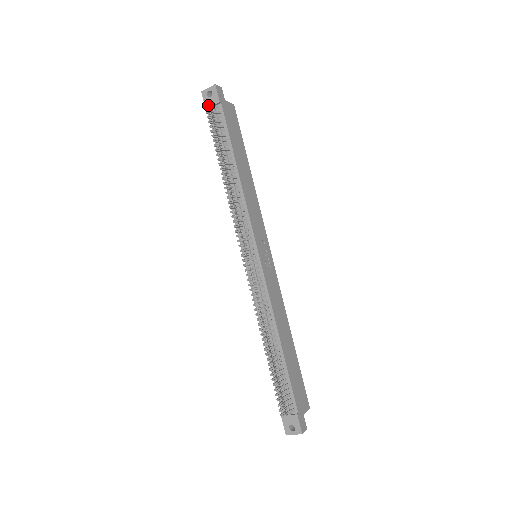
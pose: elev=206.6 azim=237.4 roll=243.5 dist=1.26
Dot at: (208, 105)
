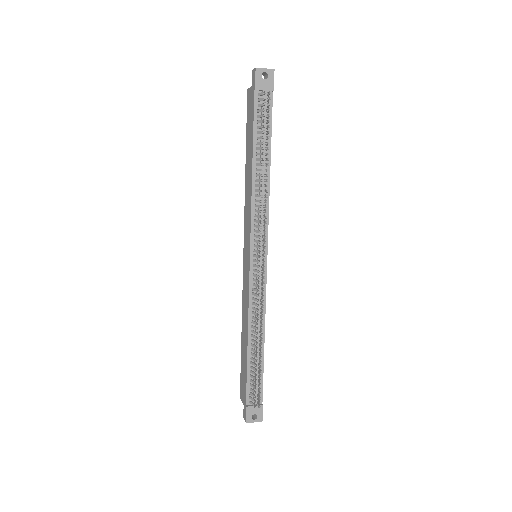
Dot at: (270, 92)
